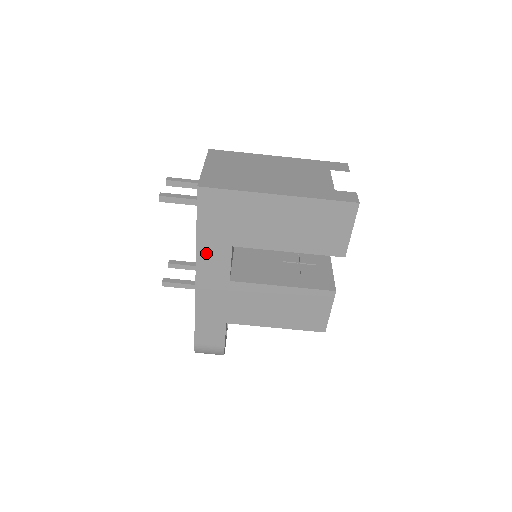
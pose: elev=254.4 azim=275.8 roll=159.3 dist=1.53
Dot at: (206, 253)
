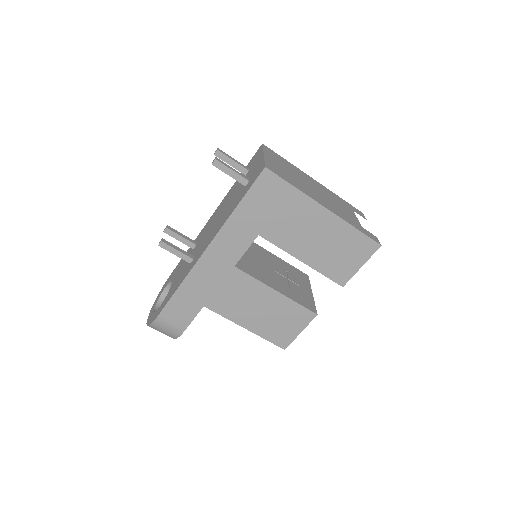
Dot at: (231, 231)
